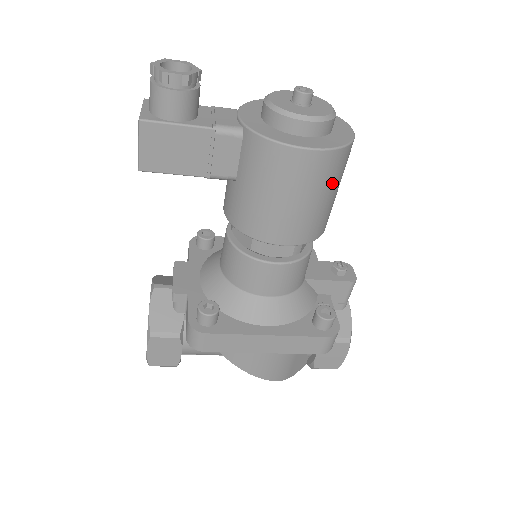
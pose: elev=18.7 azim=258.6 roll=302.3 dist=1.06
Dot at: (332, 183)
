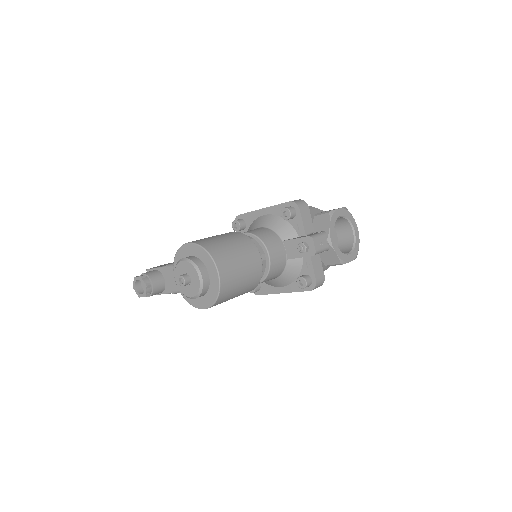
Dot at: (232, 295)
